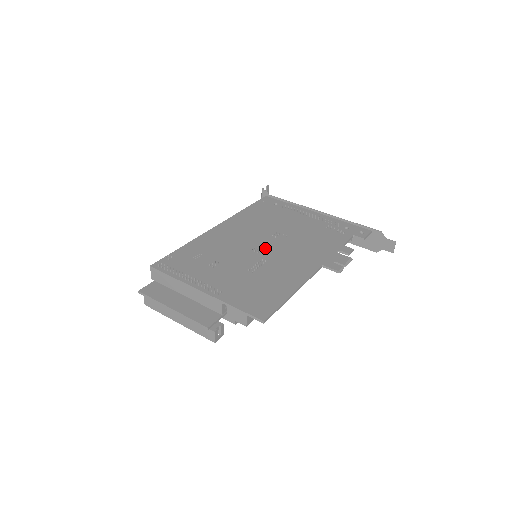
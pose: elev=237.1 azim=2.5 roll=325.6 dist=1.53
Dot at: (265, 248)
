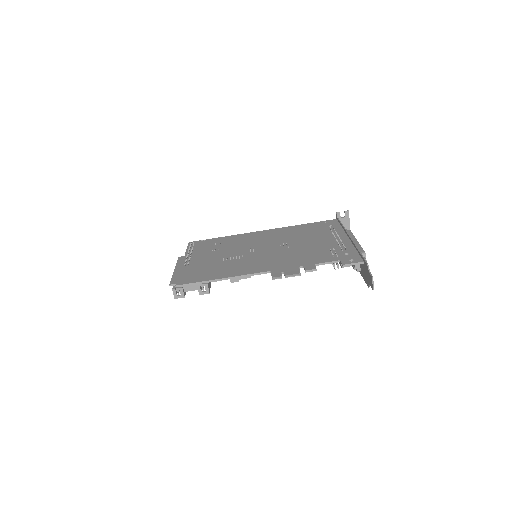
Dot at: (260, 250)
